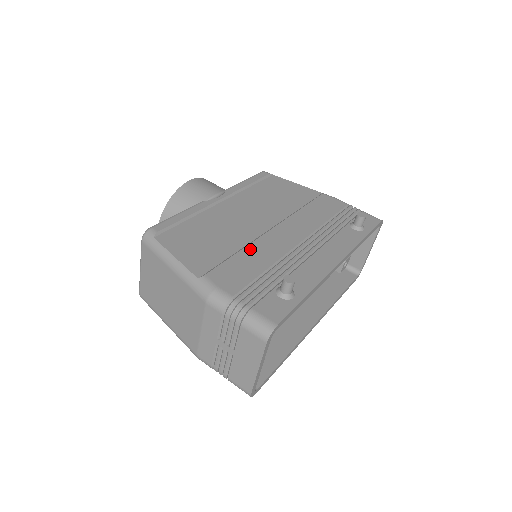
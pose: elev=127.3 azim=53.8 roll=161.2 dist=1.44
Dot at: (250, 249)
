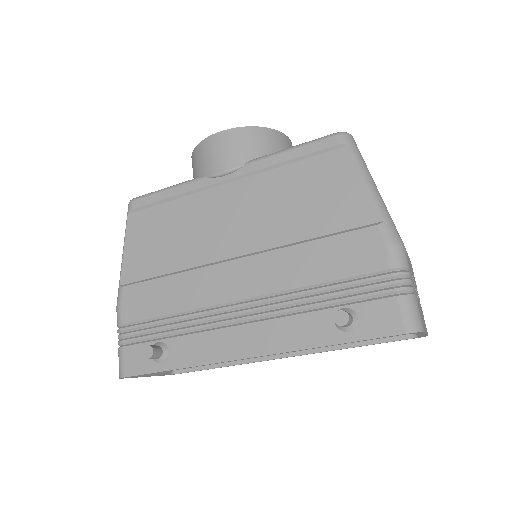
Dot at: (182, 278)
